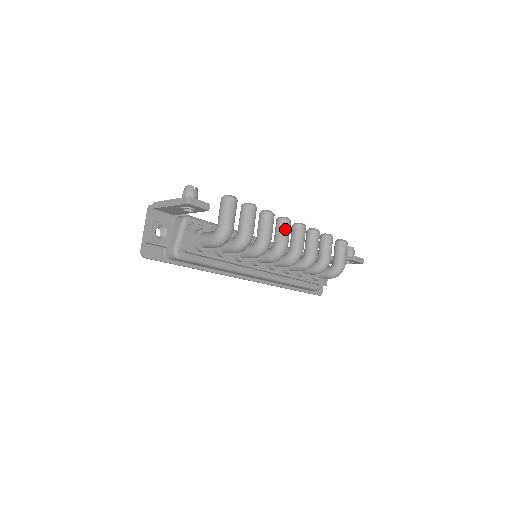
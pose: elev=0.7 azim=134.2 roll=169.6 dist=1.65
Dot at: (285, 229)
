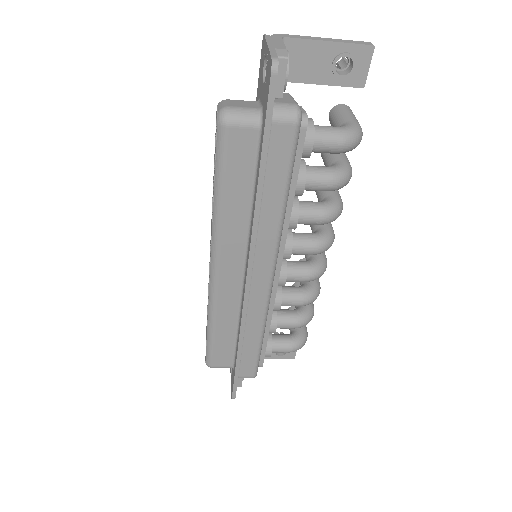
Dot at: occluded
